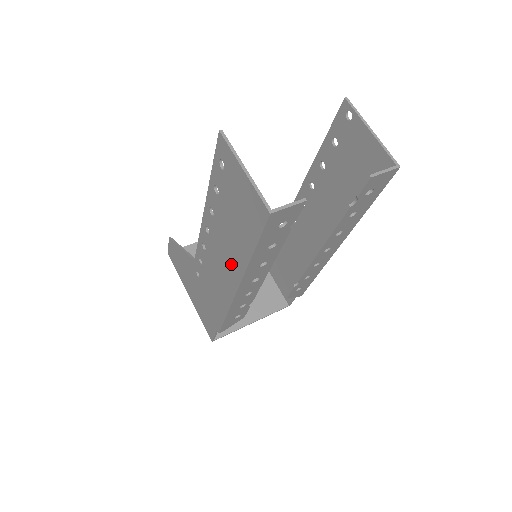
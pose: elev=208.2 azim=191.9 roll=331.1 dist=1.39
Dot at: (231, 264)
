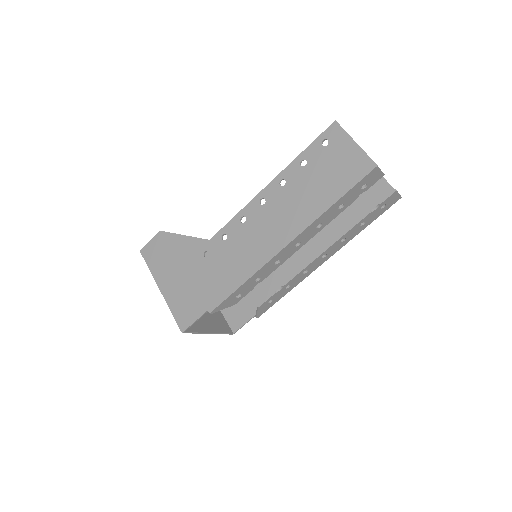
Dot at: (290, 222)
